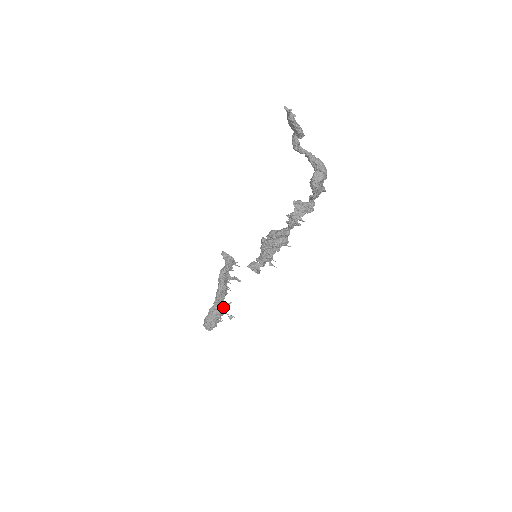
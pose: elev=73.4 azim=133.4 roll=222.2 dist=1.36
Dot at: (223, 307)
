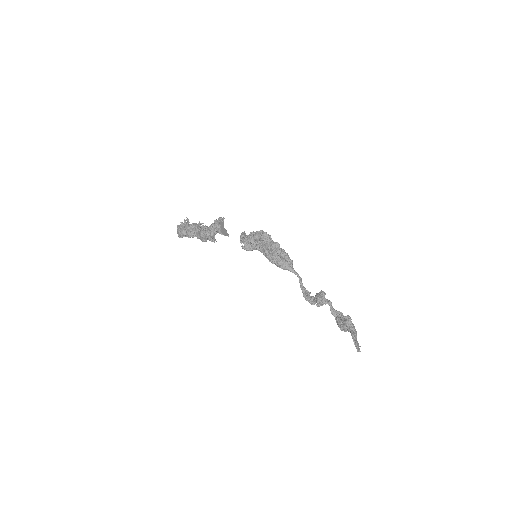
Dot at: occluded
